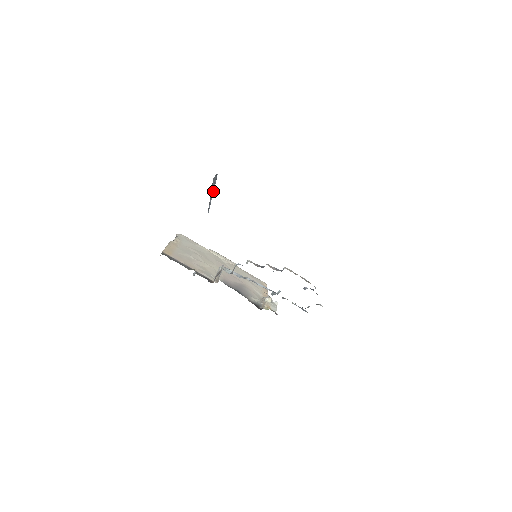
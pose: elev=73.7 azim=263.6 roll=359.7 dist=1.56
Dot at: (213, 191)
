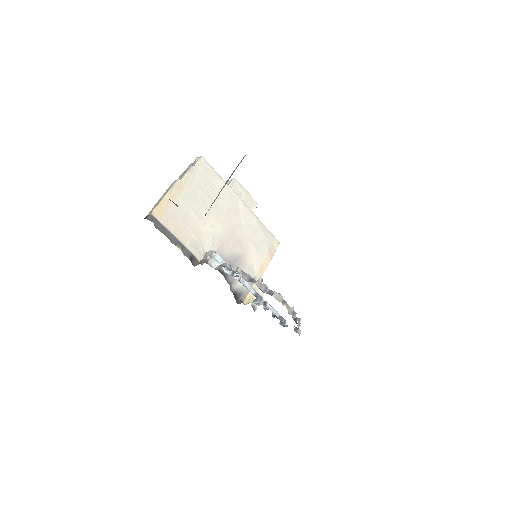
Dot at: (232, 174)
